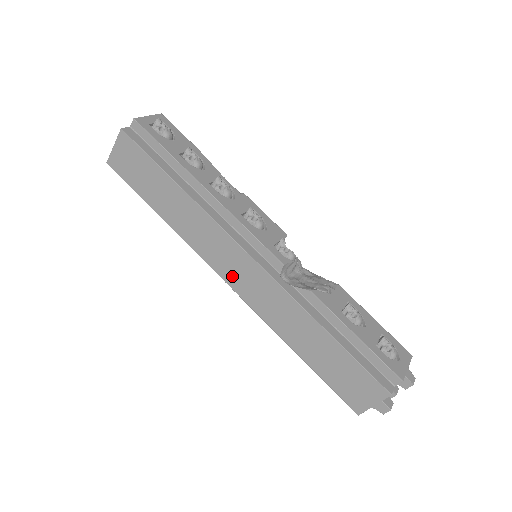
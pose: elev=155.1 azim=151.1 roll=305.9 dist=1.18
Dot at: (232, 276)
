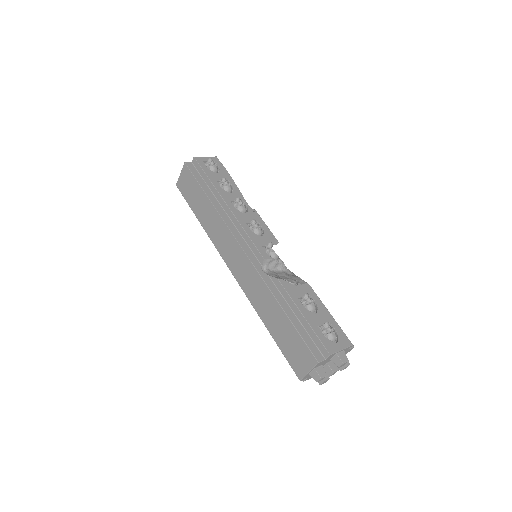
Dot at: (233, 265)
